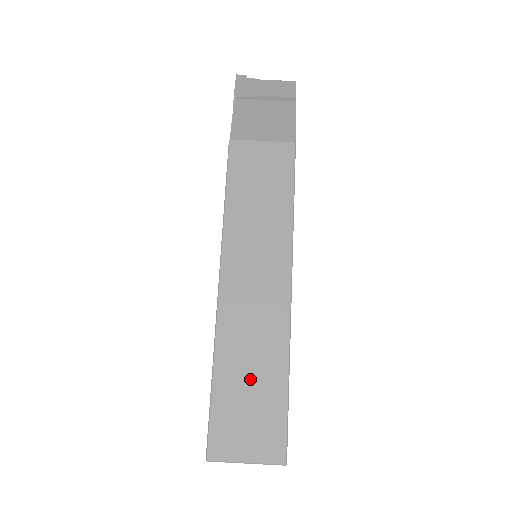
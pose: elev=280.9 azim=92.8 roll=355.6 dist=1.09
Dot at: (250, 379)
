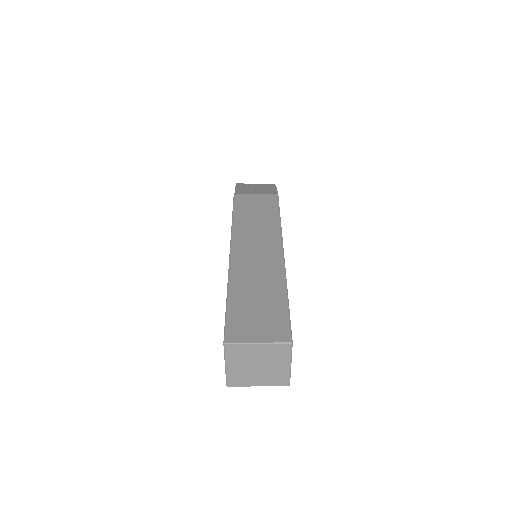
Dot at: (257, 297)
